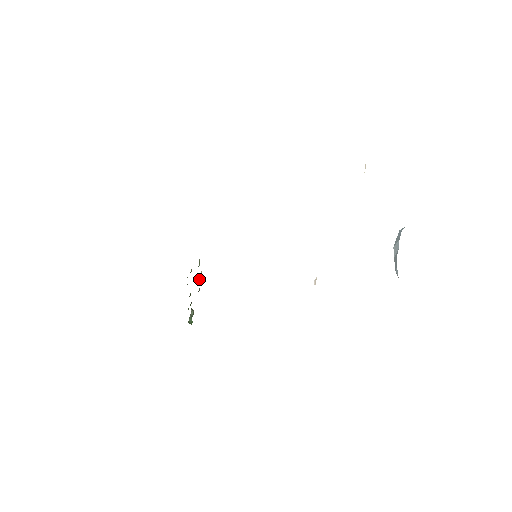
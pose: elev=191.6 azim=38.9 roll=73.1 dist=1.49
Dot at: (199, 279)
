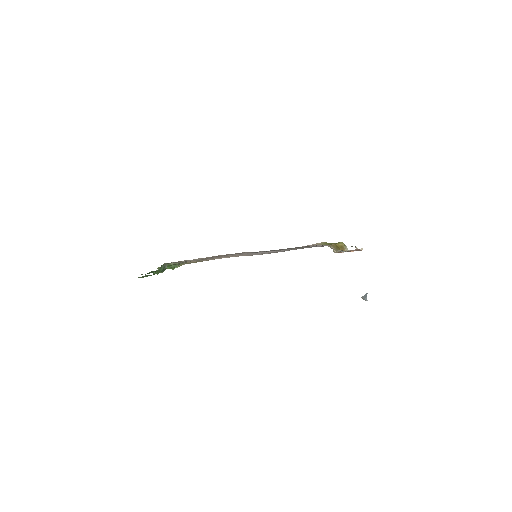
Dot at: occluded
